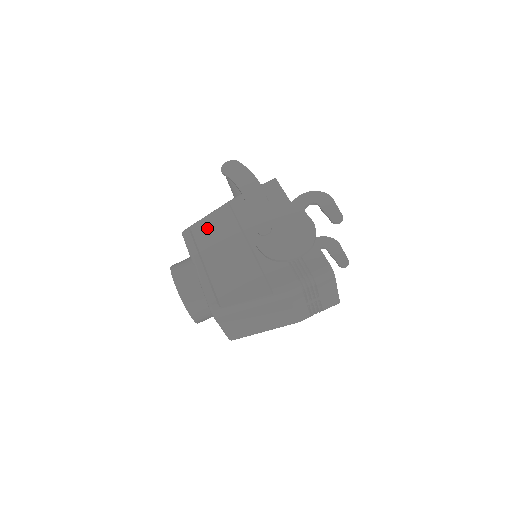
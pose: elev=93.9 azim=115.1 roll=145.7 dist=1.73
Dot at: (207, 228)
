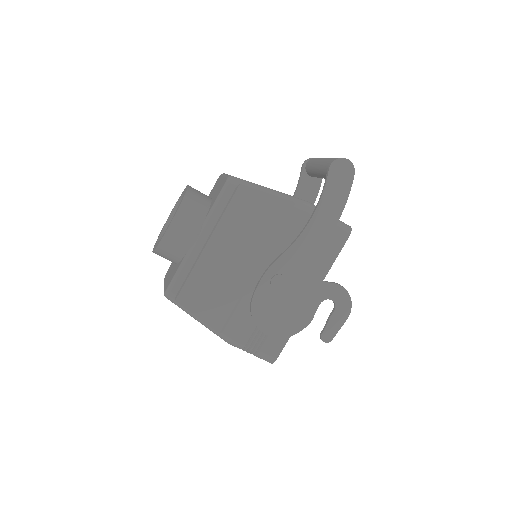
Dot at: (250, 207)
